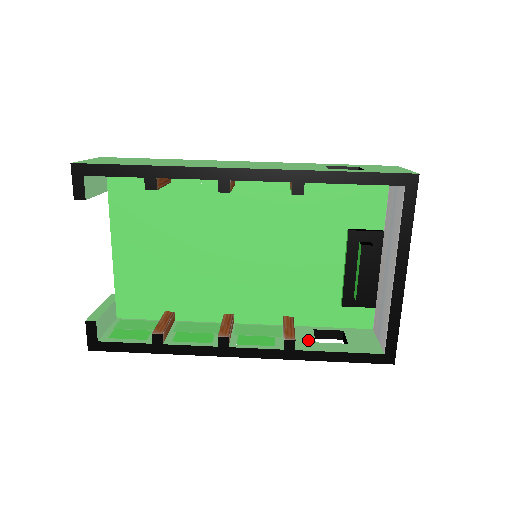
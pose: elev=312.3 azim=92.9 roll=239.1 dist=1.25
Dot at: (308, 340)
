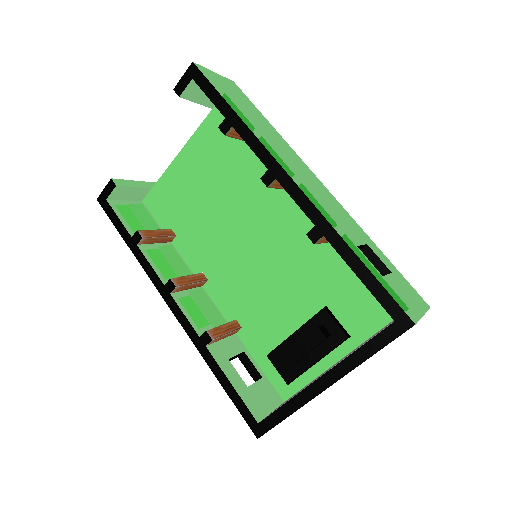
Dot at: (227, 352)
